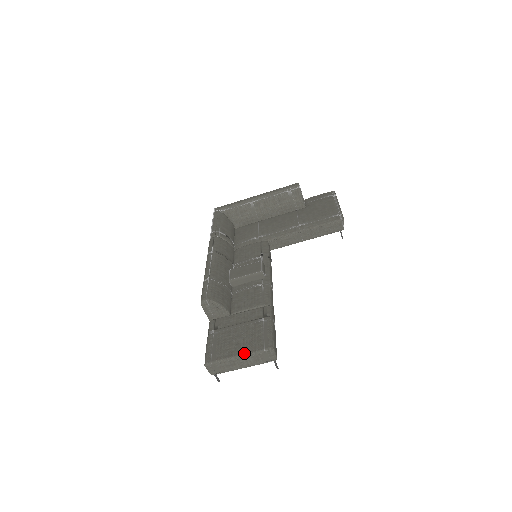
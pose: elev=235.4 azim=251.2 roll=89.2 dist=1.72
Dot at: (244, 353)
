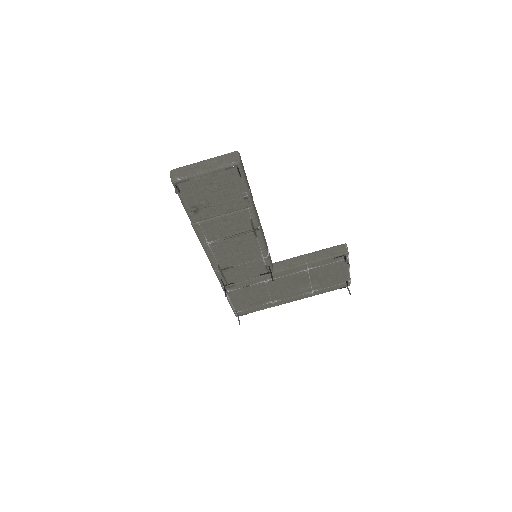
Dot at: (211, 159)
